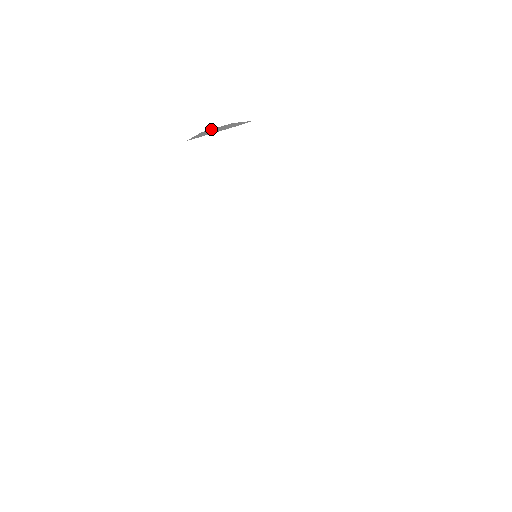
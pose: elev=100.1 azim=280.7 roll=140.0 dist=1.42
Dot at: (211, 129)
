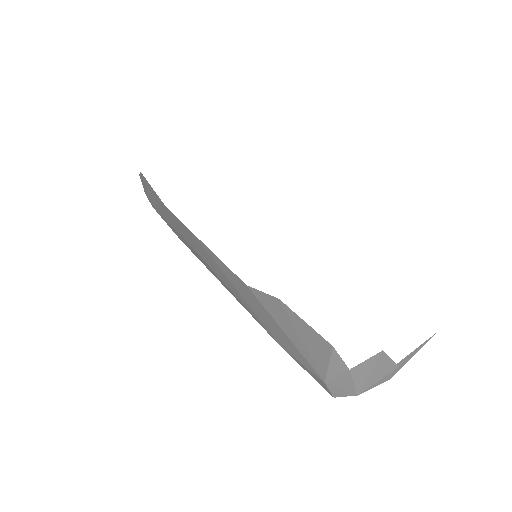
Dot at: occluded
